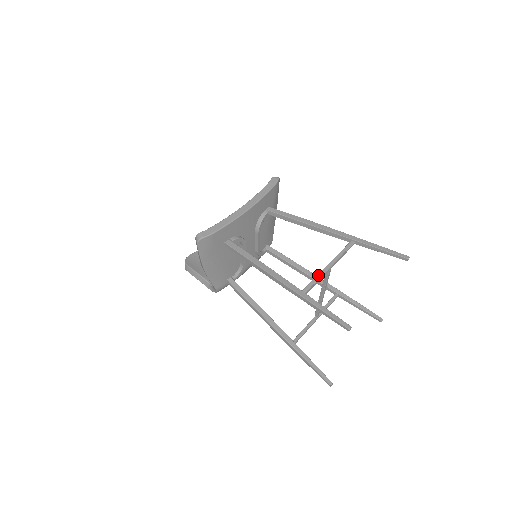
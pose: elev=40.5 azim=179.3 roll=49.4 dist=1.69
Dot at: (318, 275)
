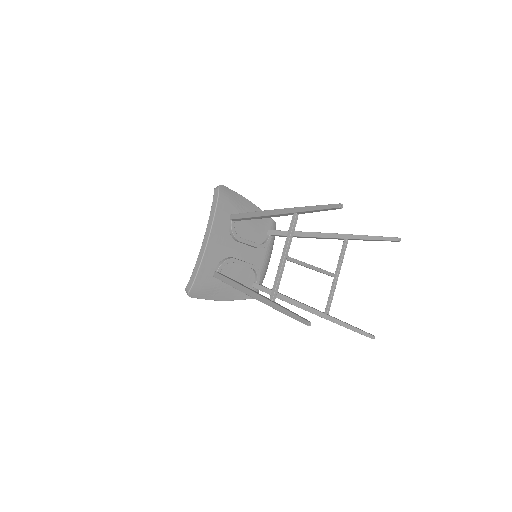
Dot at: (276, 274)
